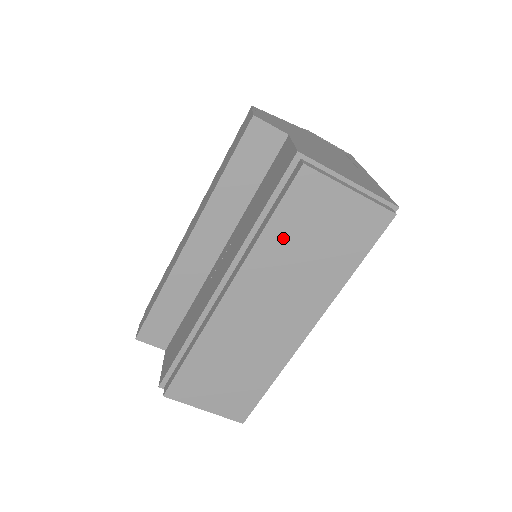
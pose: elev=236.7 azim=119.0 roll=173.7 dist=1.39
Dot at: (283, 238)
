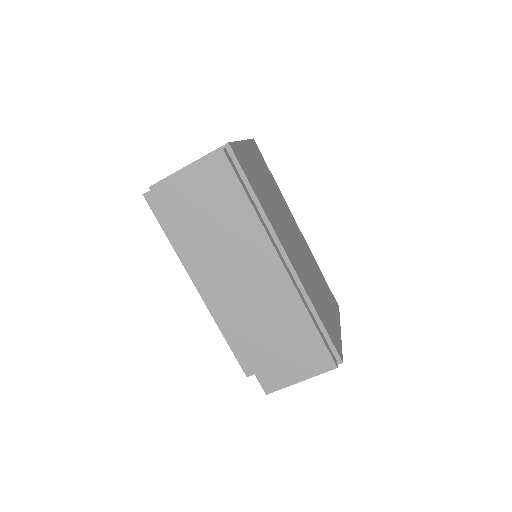
Dot at: (193, 233)
